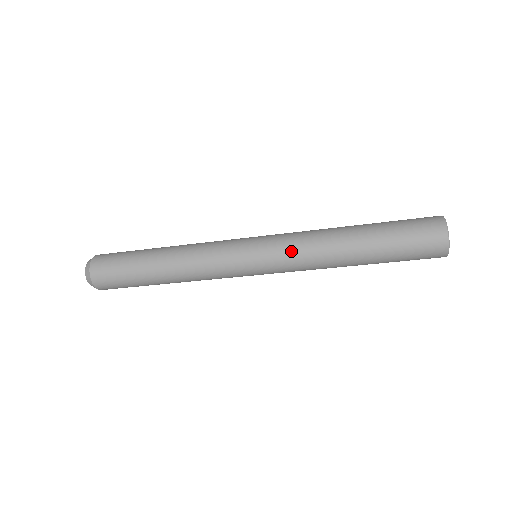
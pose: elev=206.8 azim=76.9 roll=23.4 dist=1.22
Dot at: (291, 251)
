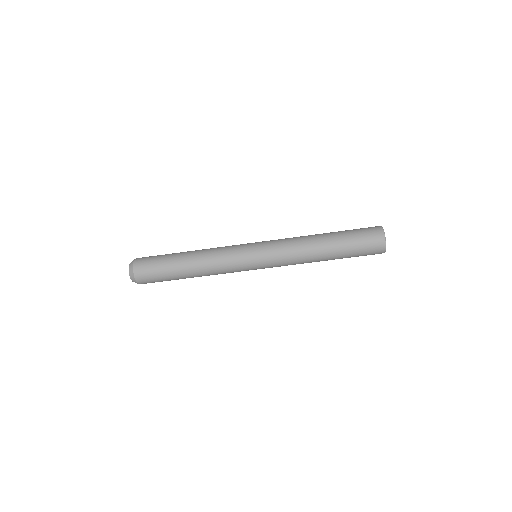
Dot at: (281, 245)
